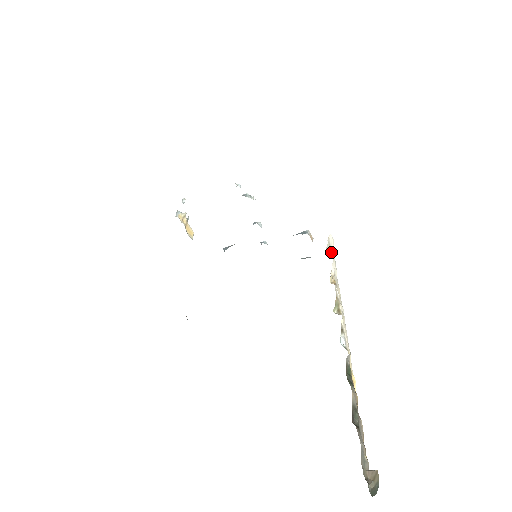
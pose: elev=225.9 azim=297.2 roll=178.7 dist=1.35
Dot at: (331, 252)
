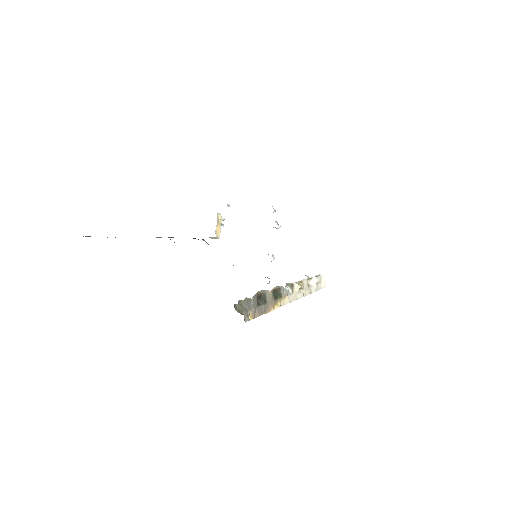
Dot at: (318, 282)
